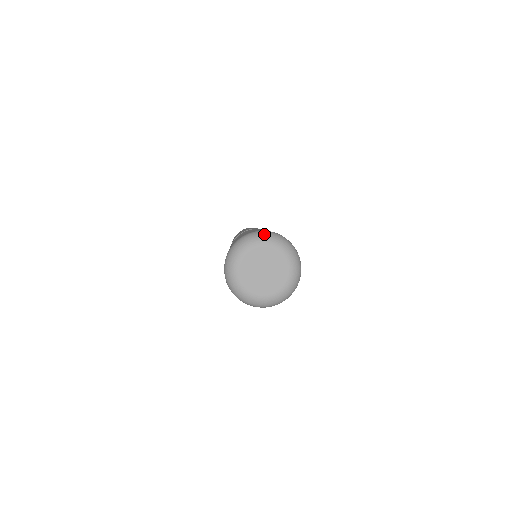
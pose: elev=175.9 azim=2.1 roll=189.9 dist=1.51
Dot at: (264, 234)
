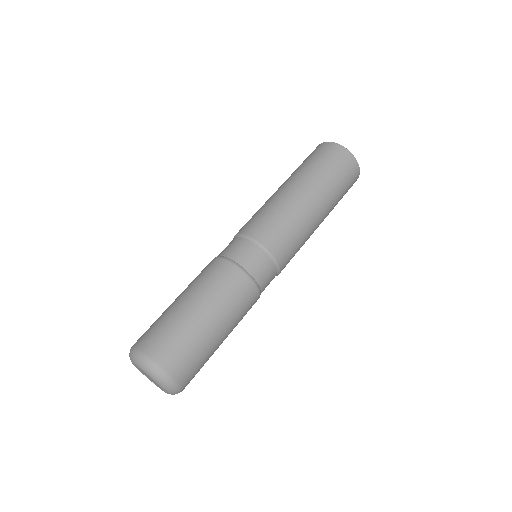
Dot at: (133, 355)
